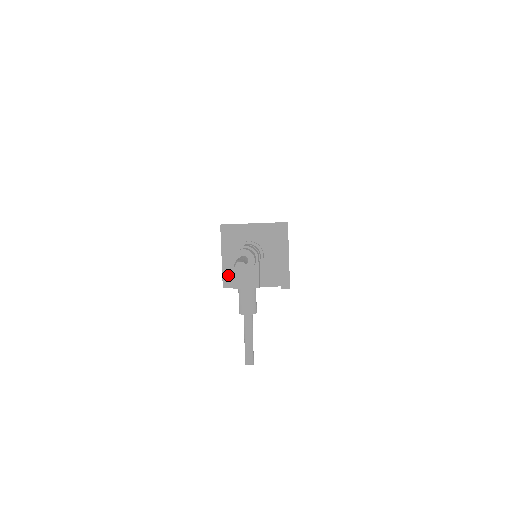
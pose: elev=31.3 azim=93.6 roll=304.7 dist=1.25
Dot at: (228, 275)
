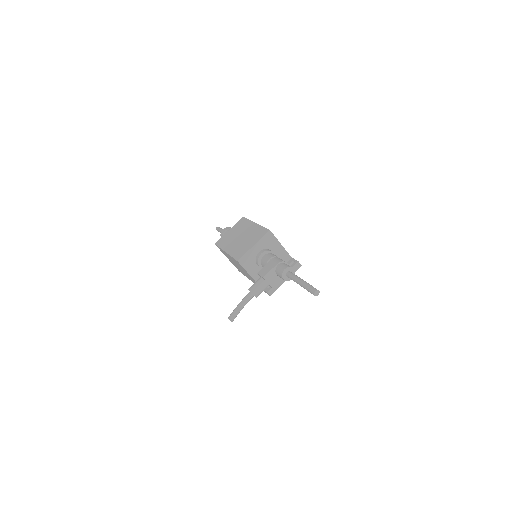
Dot at: (246, 257)
